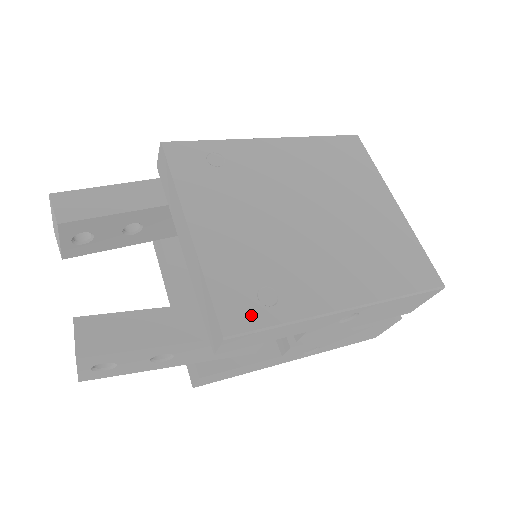
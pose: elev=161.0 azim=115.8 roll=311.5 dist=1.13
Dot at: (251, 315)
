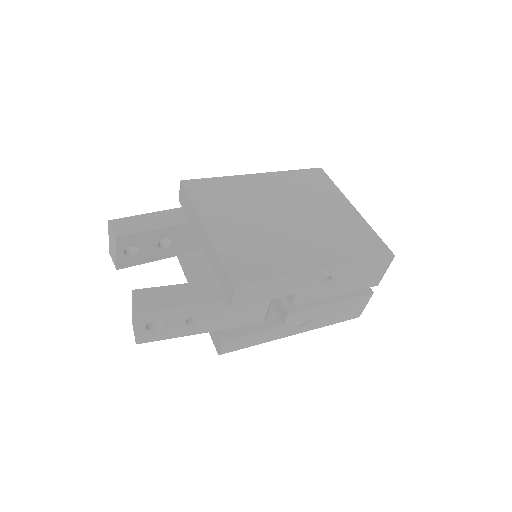
Dot at: (253, 275)
